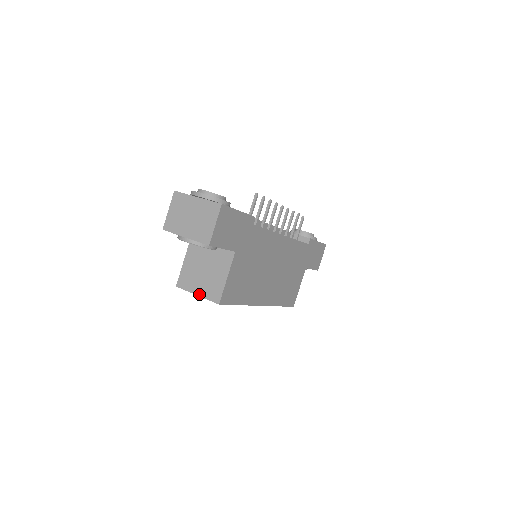
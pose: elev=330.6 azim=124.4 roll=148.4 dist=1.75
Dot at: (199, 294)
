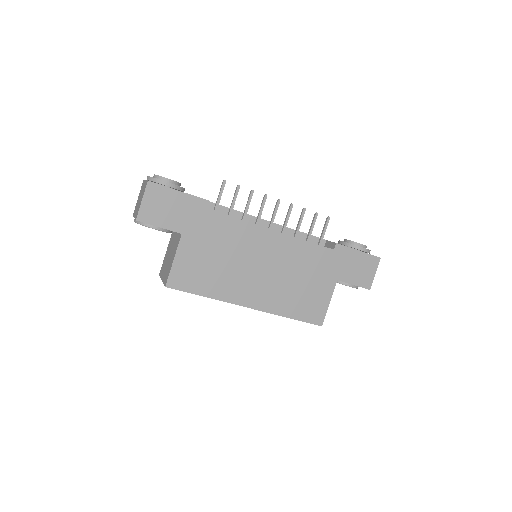
Dot at: (162, 279)
